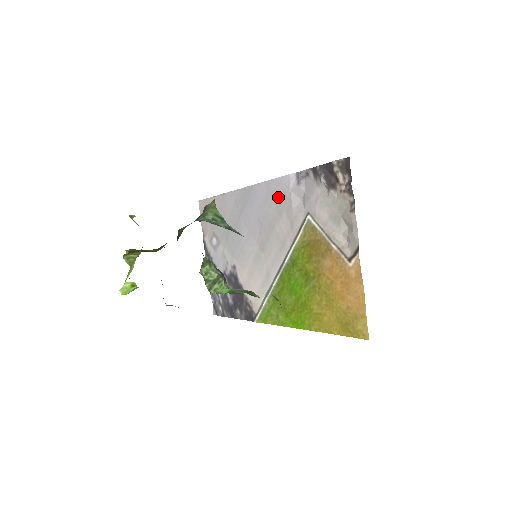
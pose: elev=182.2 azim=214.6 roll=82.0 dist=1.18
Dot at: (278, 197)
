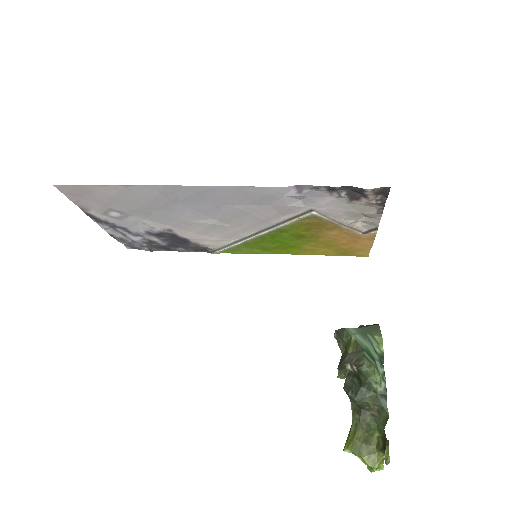
Dot at: (259, 198)
